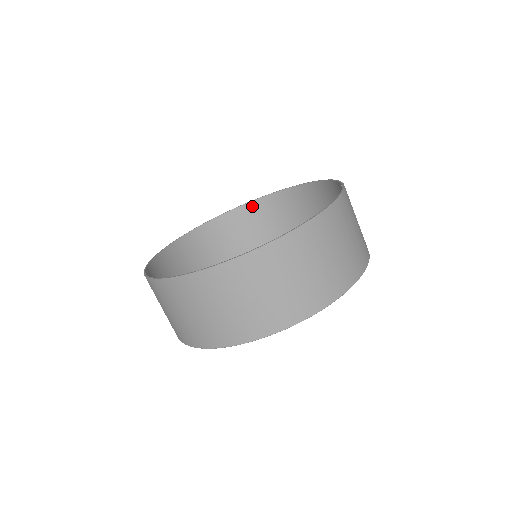
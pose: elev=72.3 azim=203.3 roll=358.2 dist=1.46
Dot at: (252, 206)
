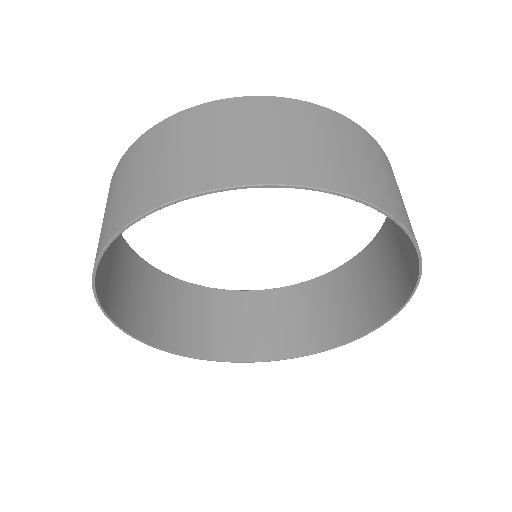
Dot at: (343, 270)
